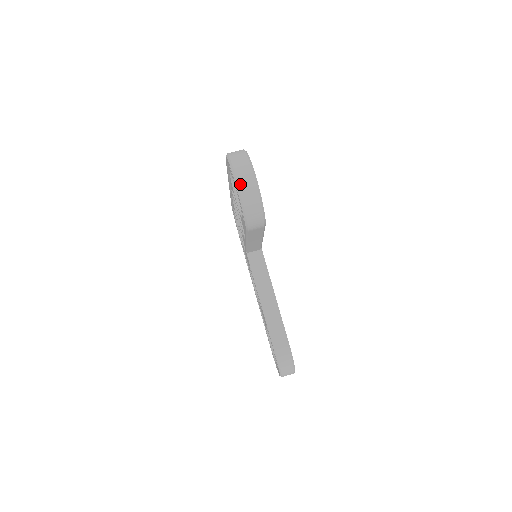
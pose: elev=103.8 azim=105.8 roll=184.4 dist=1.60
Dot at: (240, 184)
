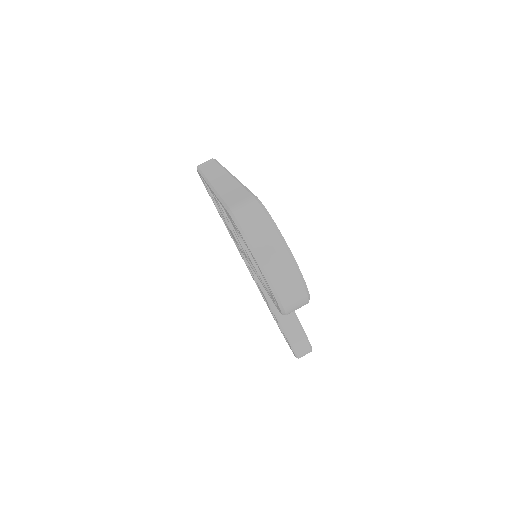
Dot at: (278, 289)
